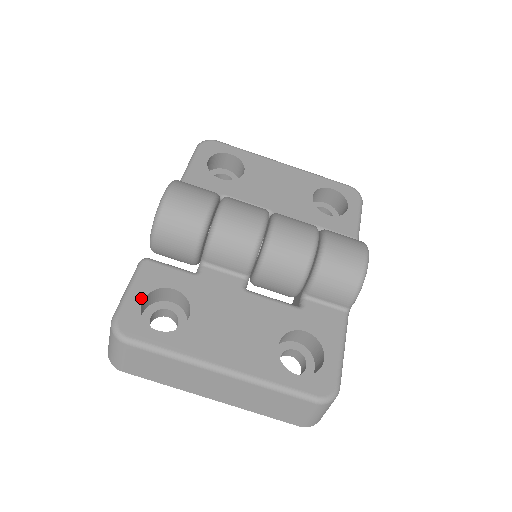
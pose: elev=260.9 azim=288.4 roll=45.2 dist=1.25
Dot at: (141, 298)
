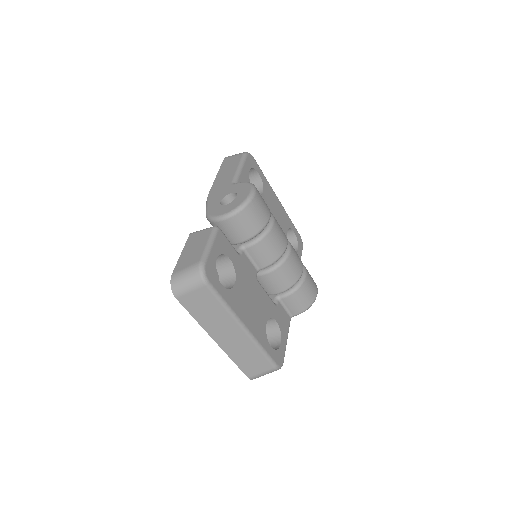
Dot at: (216, 256)
